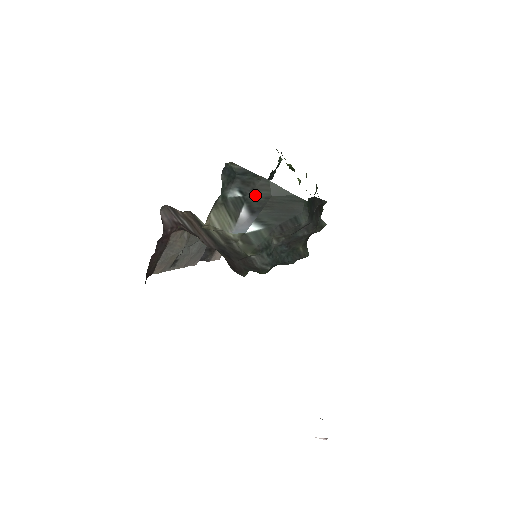
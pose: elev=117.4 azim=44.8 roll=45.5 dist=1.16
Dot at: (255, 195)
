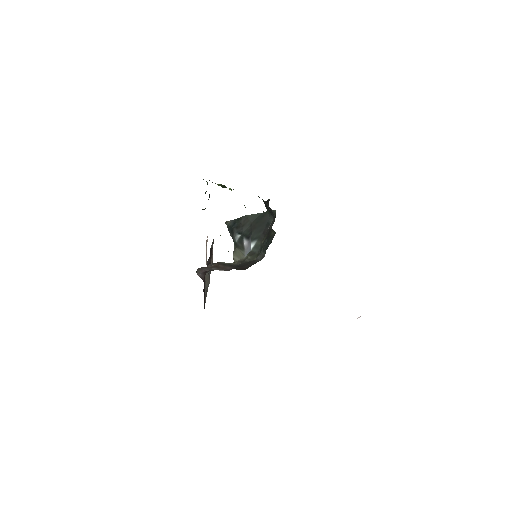
Dot at: (245, 229)
